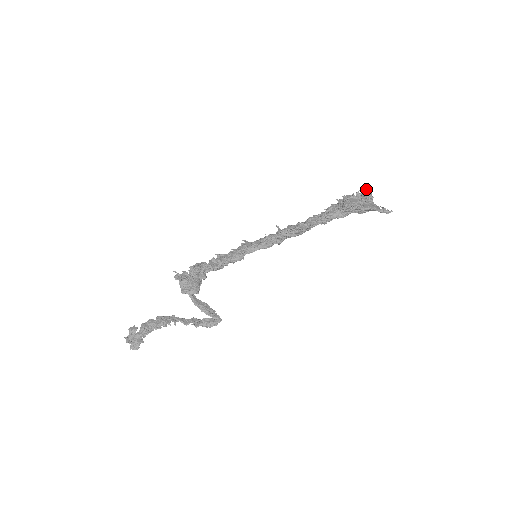
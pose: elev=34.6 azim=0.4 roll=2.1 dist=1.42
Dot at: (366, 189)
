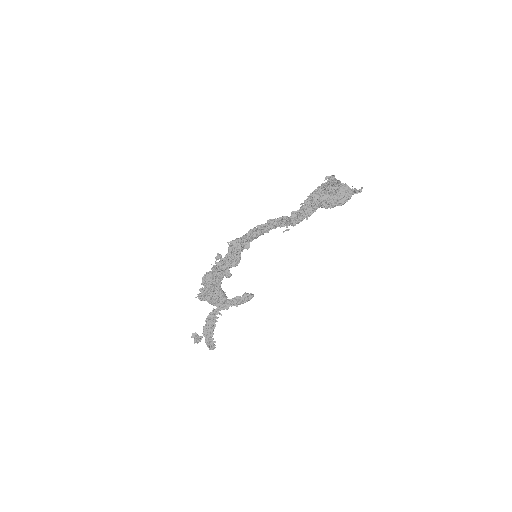
Dot at: (331, 177)
